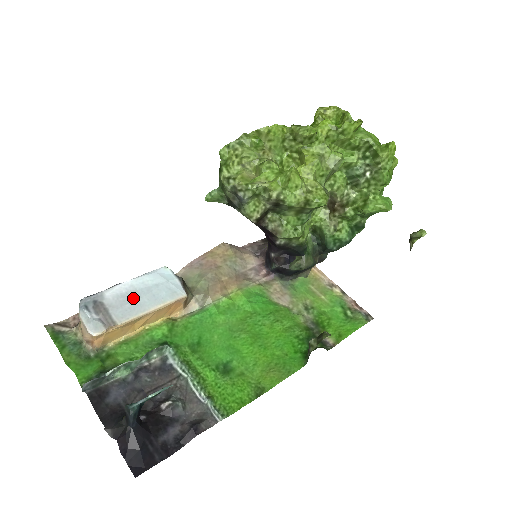
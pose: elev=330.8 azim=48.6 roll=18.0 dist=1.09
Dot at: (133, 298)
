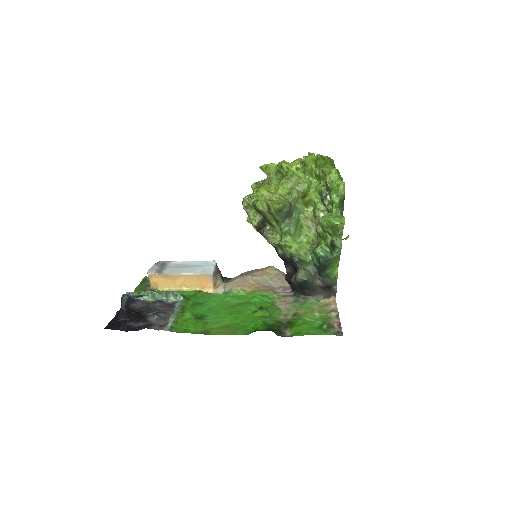
Dot at: (182, 267)
